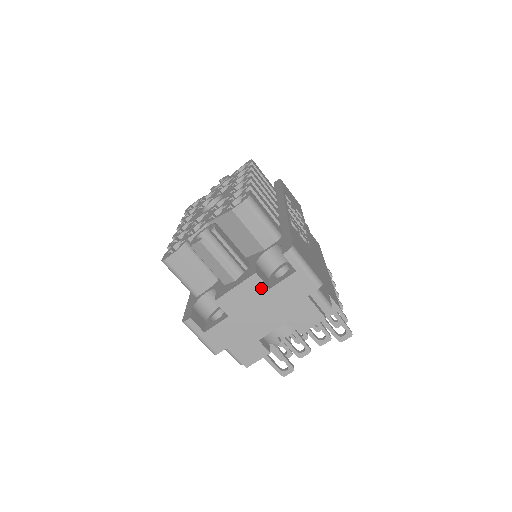
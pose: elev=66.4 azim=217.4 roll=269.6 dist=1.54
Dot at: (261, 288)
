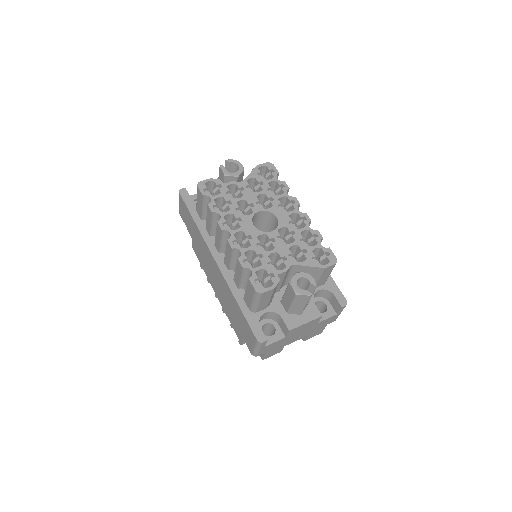
Dot at: (315, 323)
